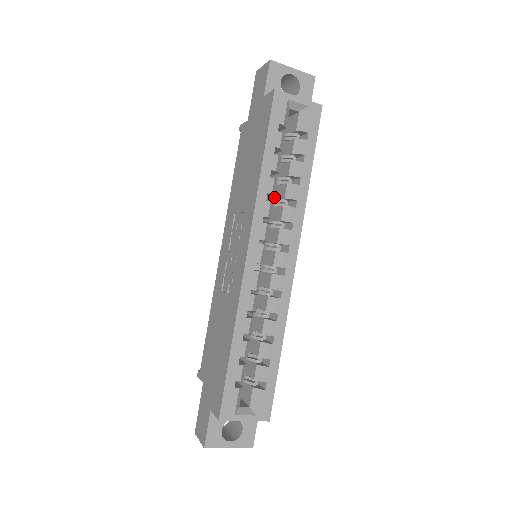
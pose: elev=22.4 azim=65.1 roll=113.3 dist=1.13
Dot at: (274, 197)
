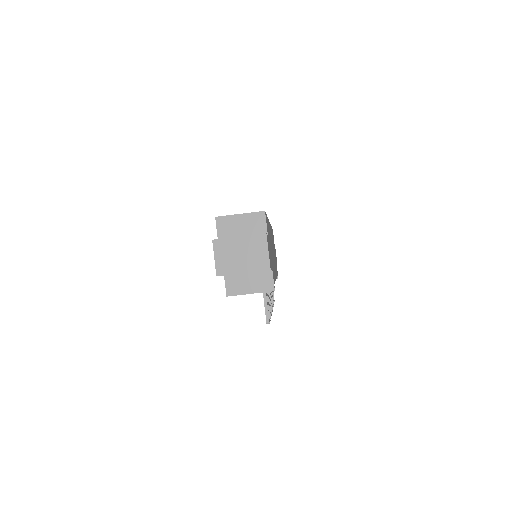
Dot at: occluded
